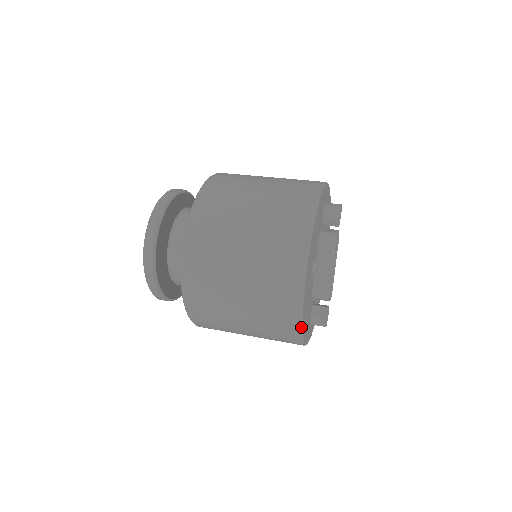
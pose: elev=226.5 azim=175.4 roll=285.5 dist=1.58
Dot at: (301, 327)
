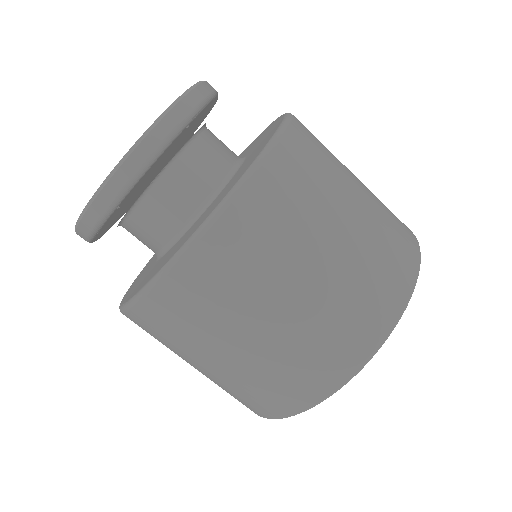
Dot at: (333, 393)
